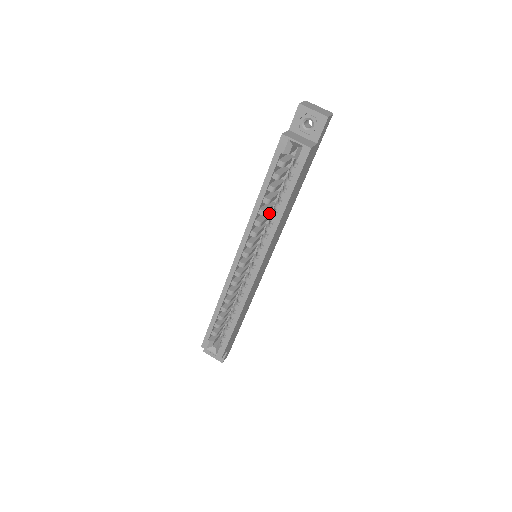
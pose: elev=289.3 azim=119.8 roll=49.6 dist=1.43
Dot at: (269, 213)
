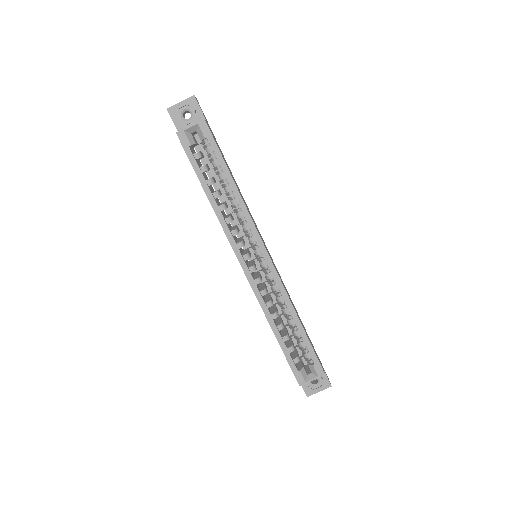
Dot at: occluded
